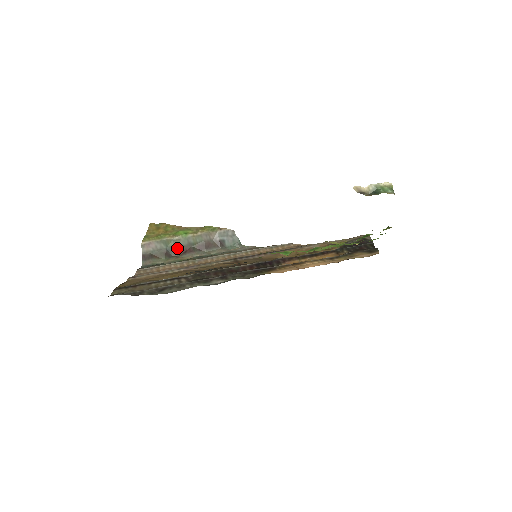
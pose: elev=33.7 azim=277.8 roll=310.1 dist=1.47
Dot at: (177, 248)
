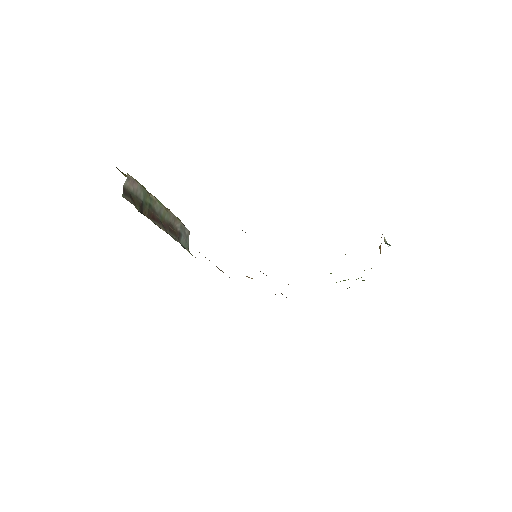
Dot at: (150, 209)
